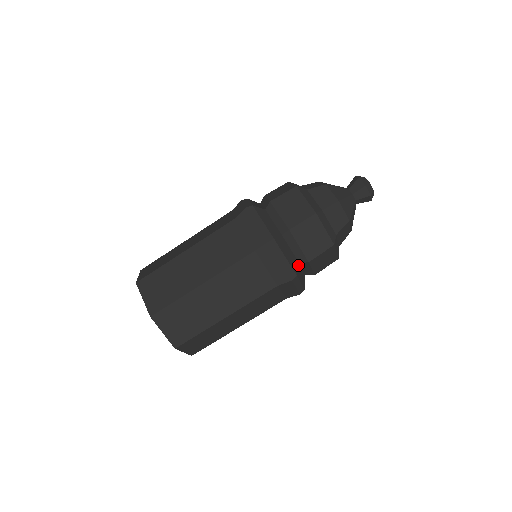
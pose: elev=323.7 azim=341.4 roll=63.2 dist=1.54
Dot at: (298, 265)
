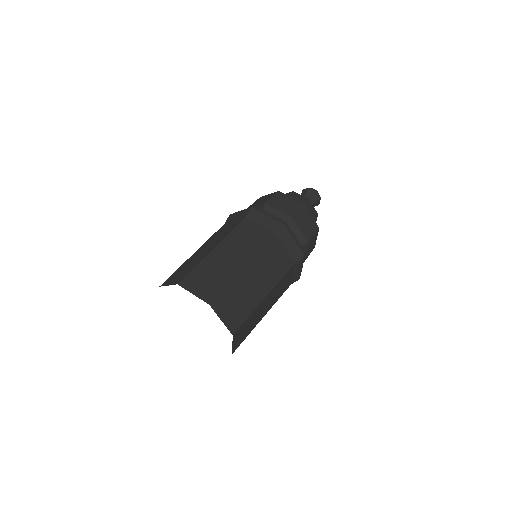
Dot at: occluded
